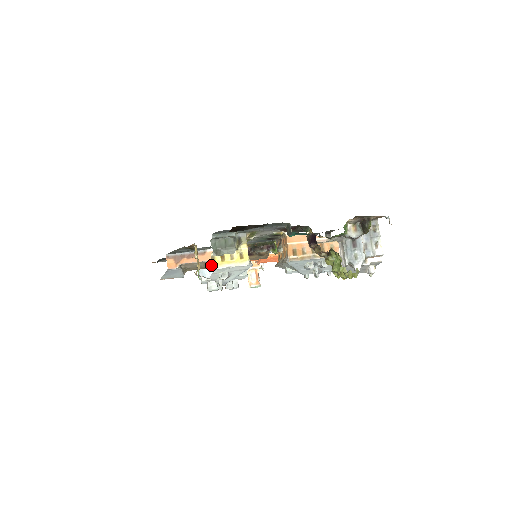
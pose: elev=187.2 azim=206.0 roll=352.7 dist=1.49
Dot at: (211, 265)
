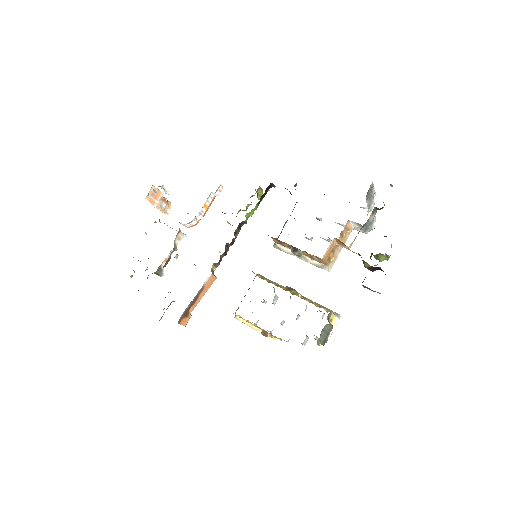
Dot at: occluded
